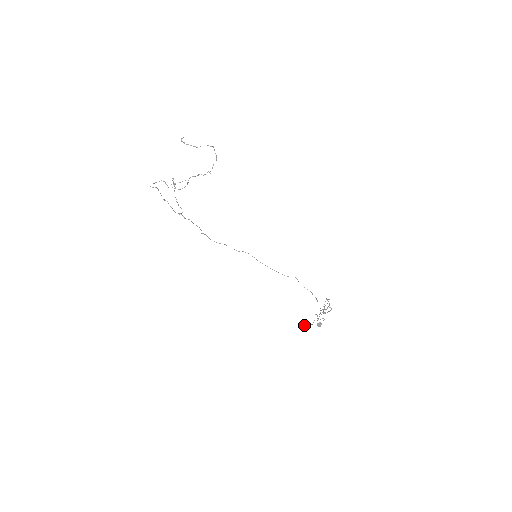
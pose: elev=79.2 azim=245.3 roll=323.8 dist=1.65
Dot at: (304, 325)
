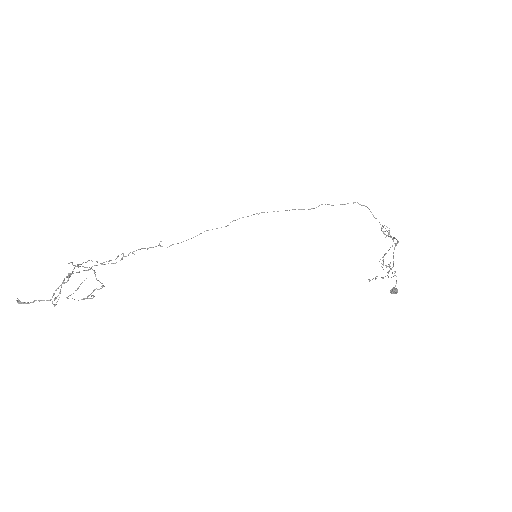
Dot at: occluded
